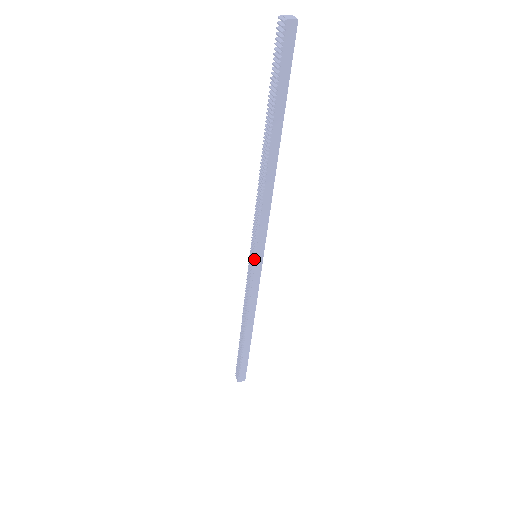
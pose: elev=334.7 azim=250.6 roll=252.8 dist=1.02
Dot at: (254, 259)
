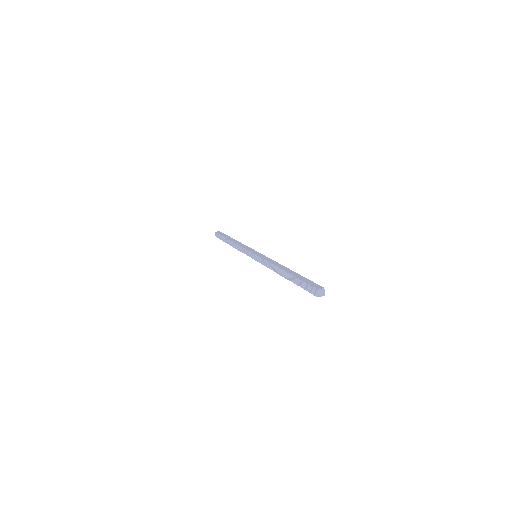
Dot at: (255, 259)
